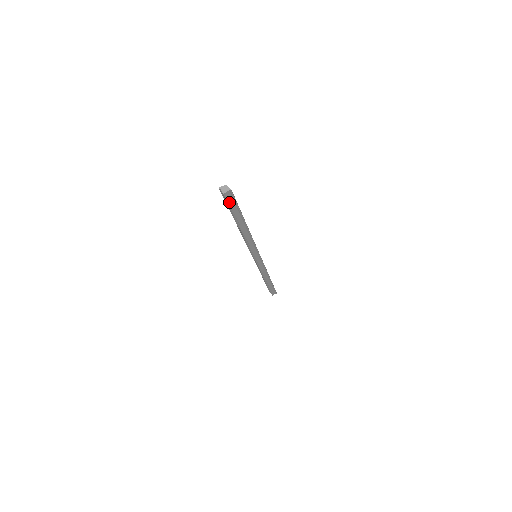
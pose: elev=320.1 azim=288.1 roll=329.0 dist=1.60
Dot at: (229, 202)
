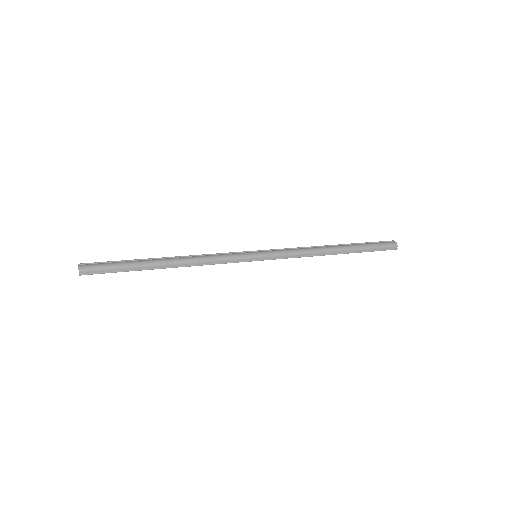
Dot at: (100, 270)
